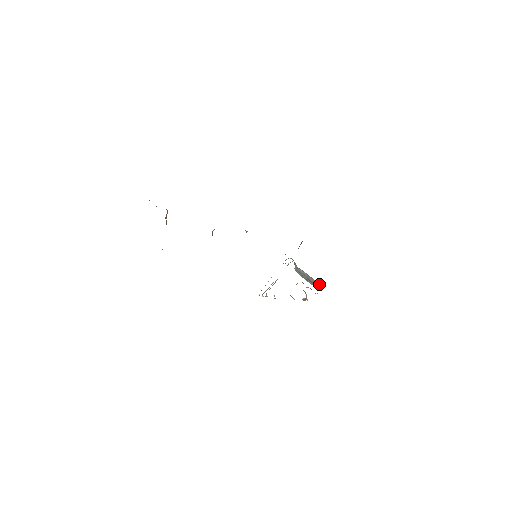
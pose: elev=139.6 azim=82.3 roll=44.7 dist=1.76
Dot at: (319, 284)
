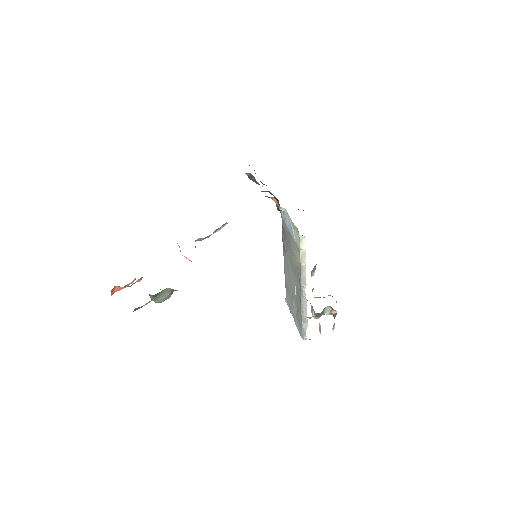
Dot at: occluded
